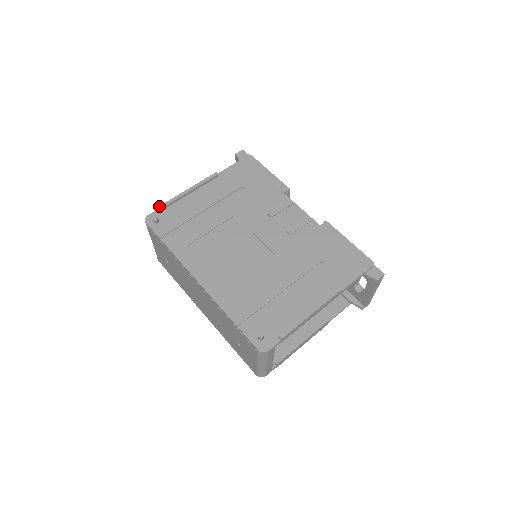
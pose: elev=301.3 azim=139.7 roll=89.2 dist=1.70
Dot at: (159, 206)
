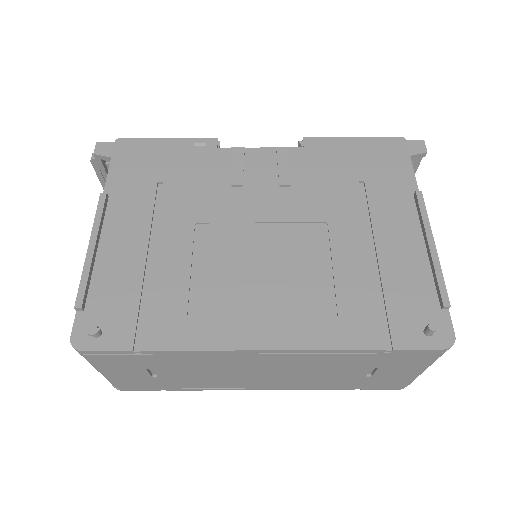
Dot at: (74, 308)
